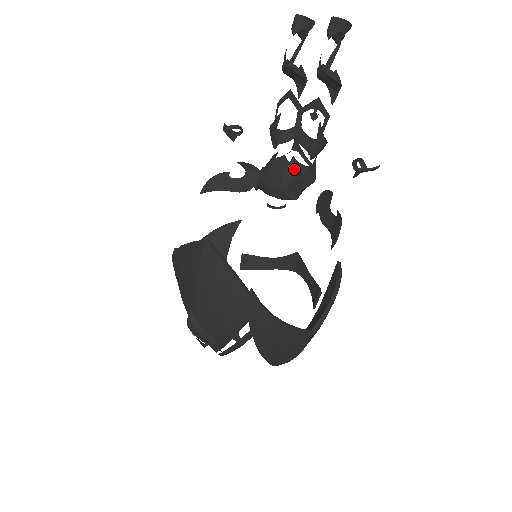
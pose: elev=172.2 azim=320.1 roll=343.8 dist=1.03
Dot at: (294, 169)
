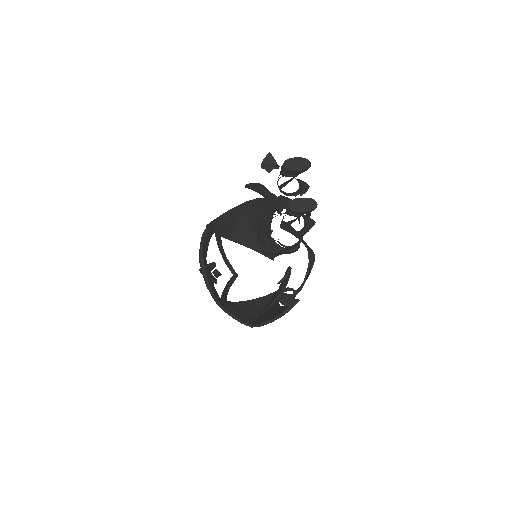
Dot at: (271, 246)
